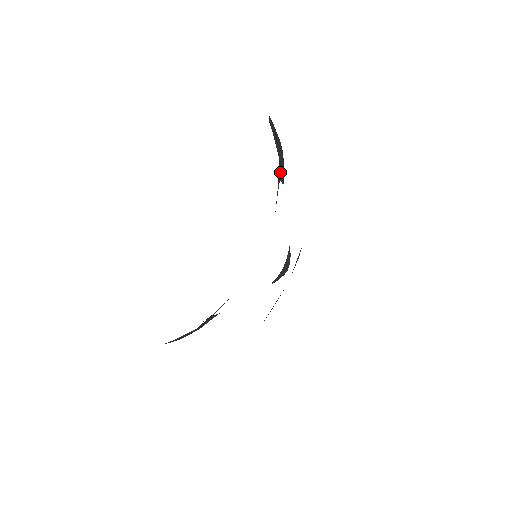
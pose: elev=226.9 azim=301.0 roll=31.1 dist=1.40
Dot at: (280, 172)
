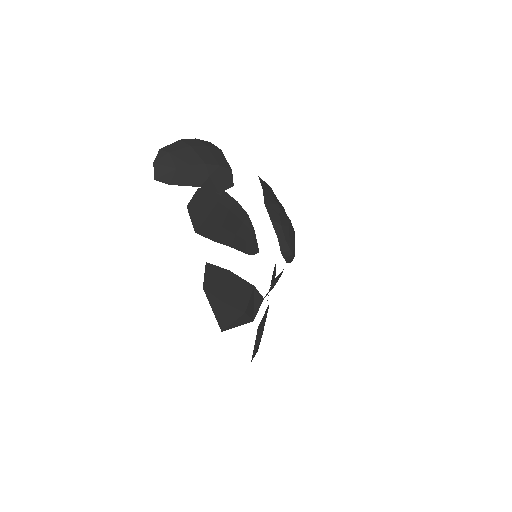
Dot at: (216, 187)
